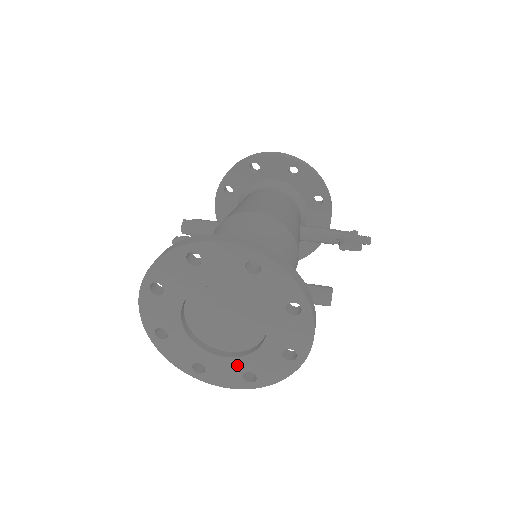
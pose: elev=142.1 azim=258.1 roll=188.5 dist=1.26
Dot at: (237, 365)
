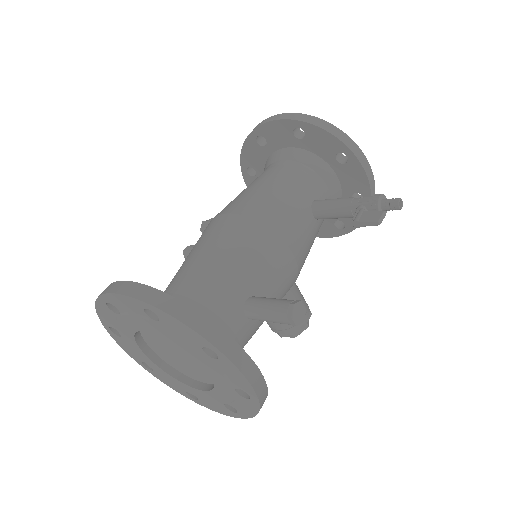
Dot at: (212, 397)
